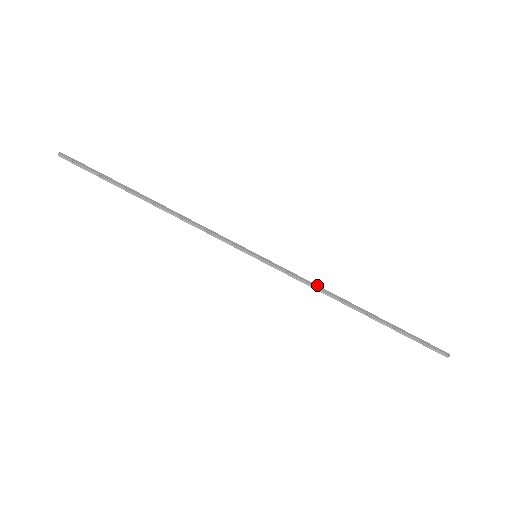
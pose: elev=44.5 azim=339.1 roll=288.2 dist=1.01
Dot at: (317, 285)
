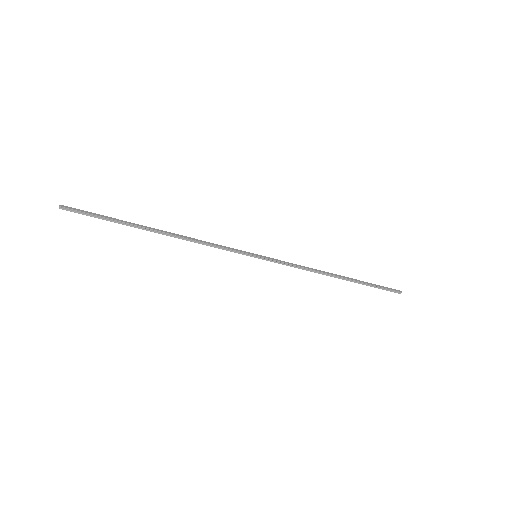
Dot at: (306, 267)
